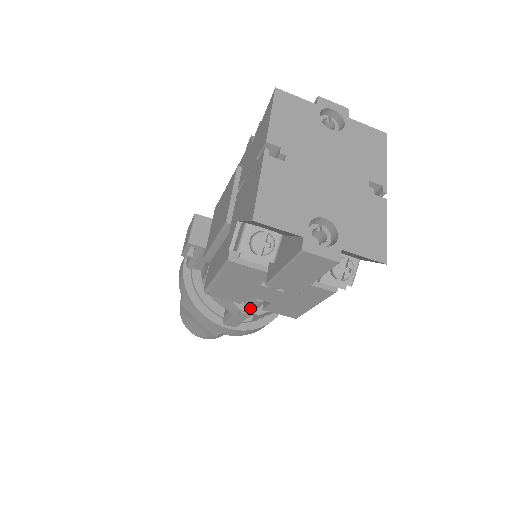
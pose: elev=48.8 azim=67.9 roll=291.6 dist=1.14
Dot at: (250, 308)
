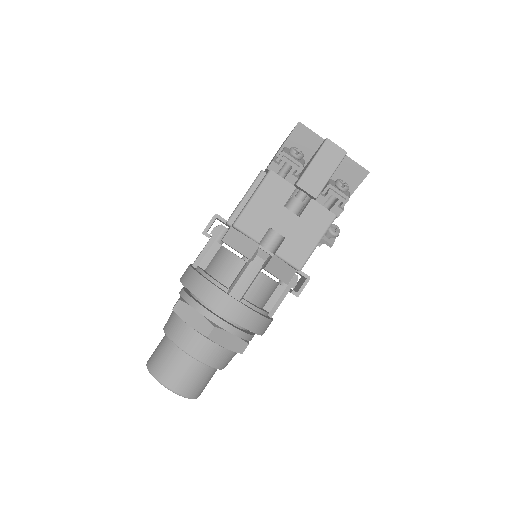
Dot at: (266, 248)
